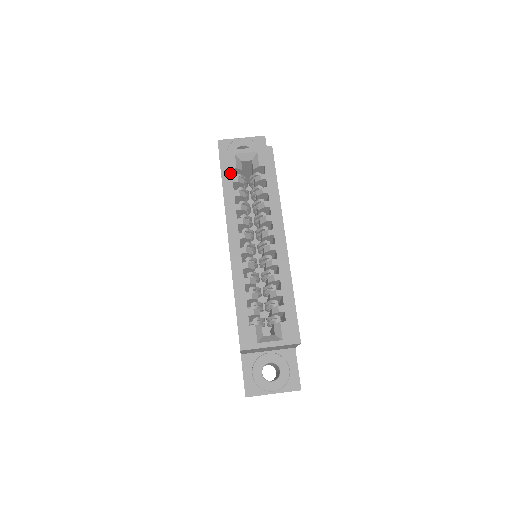
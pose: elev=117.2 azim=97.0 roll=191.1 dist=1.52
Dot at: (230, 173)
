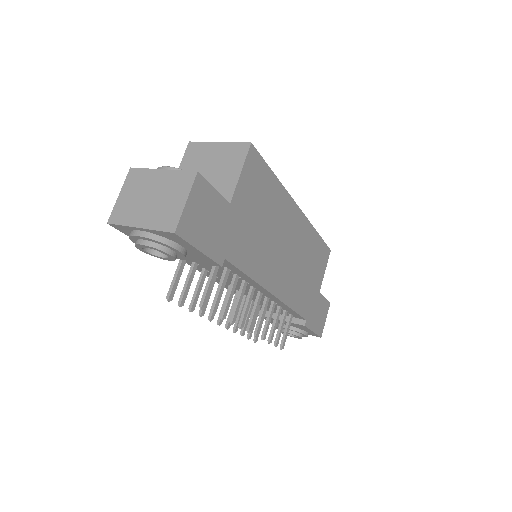
Dot at: occluded
